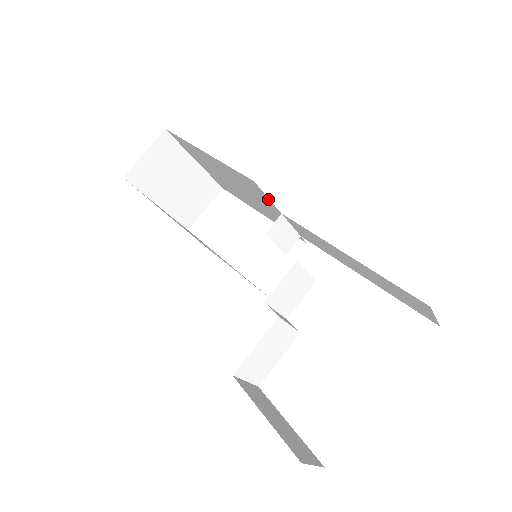
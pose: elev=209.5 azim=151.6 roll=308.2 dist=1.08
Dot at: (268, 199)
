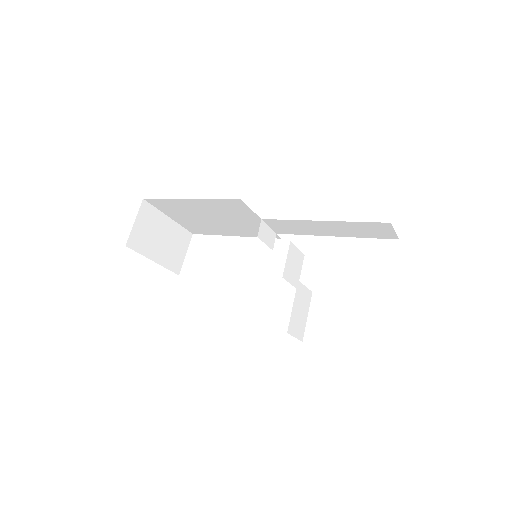
Dot at: (250, 211)
